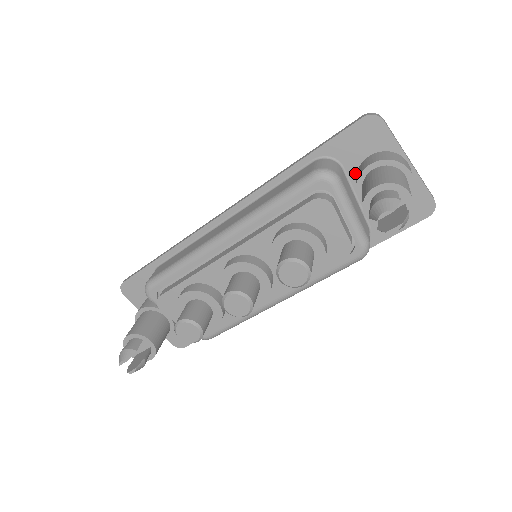
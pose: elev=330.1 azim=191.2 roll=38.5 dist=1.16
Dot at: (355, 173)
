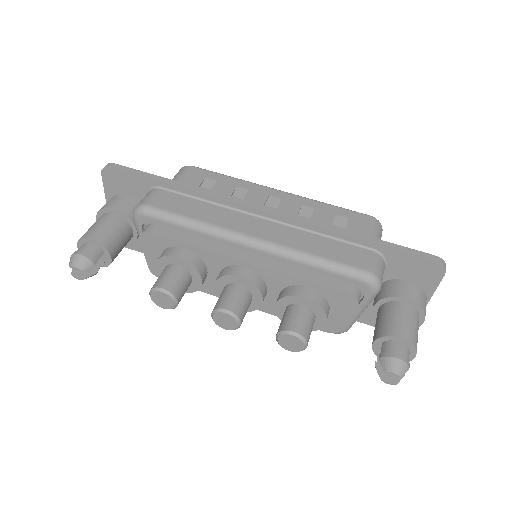
Dot at: (387, 279)
